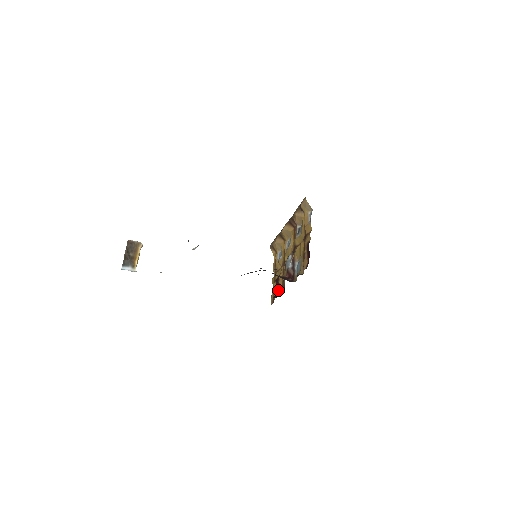
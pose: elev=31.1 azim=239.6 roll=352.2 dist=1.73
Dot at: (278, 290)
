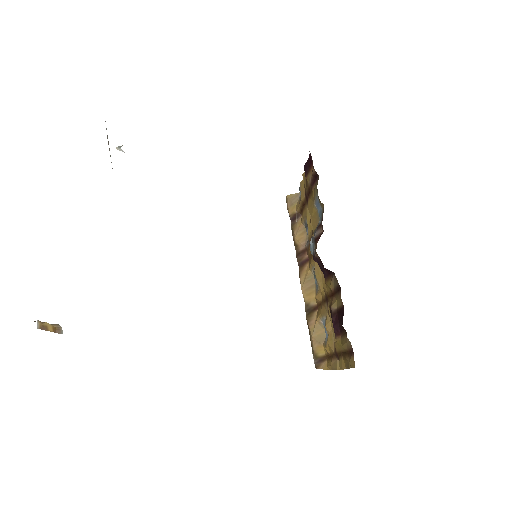
Dot at: (339, 314)
